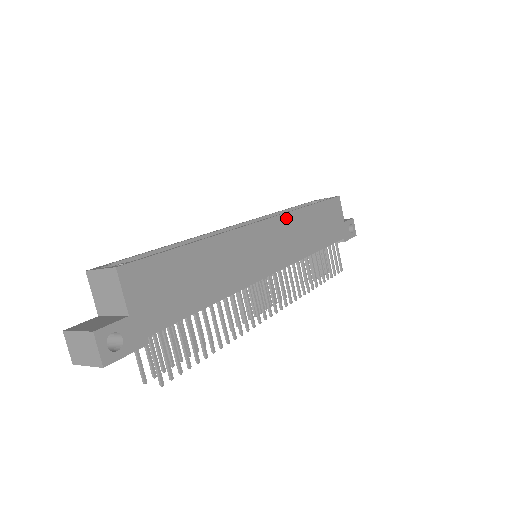
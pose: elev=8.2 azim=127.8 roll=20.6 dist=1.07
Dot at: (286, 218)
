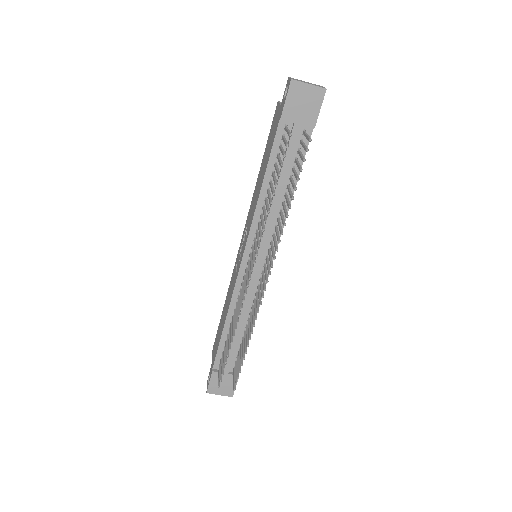
Dot at: occluded
